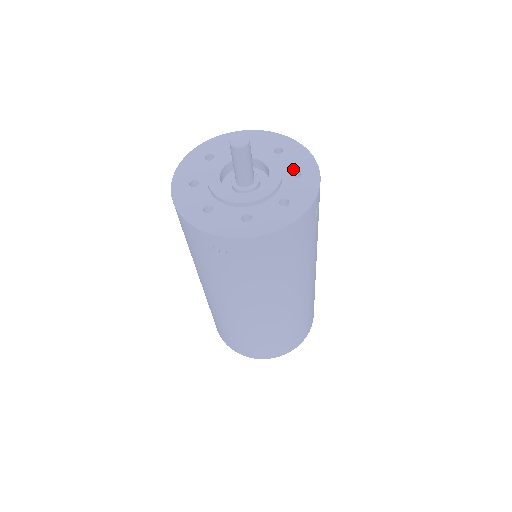
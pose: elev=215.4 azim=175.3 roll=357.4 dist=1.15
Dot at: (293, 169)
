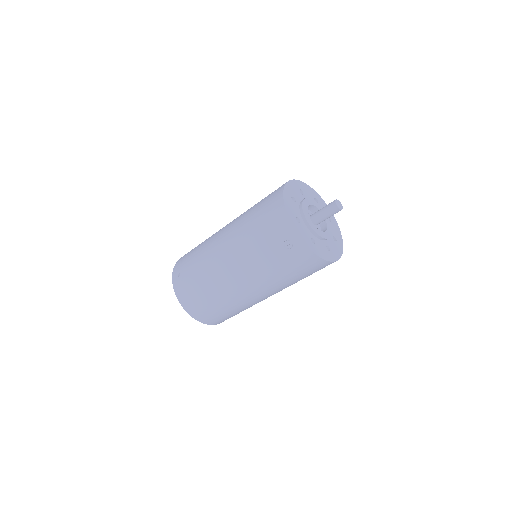
Dot at: (334, 235)
